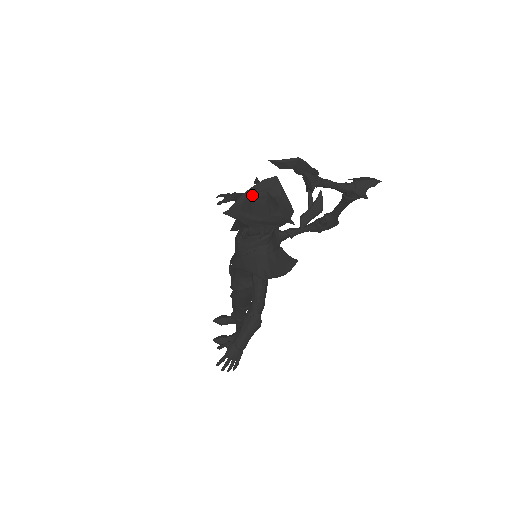
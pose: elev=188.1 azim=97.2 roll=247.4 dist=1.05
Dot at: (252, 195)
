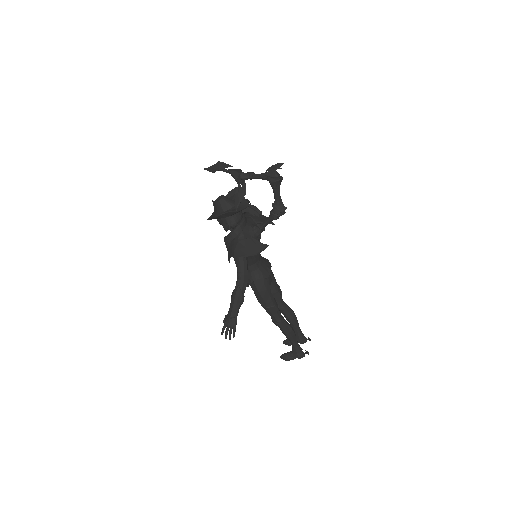
Dot at: (215, 200)
